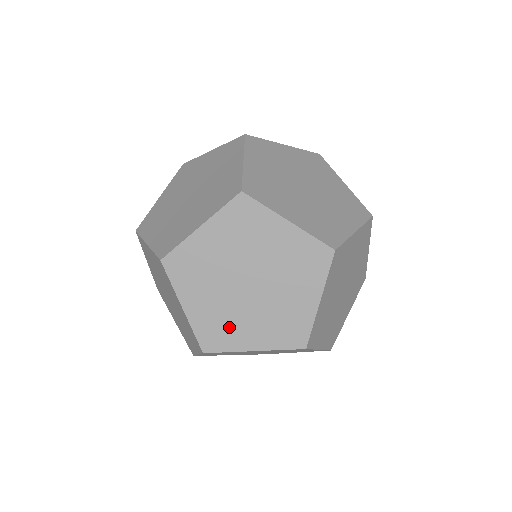
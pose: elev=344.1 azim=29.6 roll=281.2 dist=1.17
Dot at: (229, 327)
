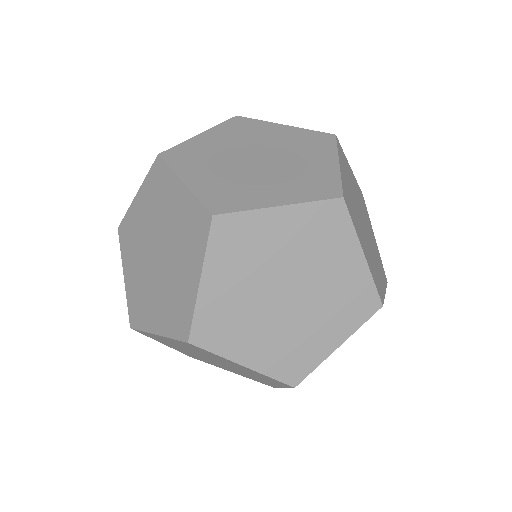
Dot at: (236, 328)
